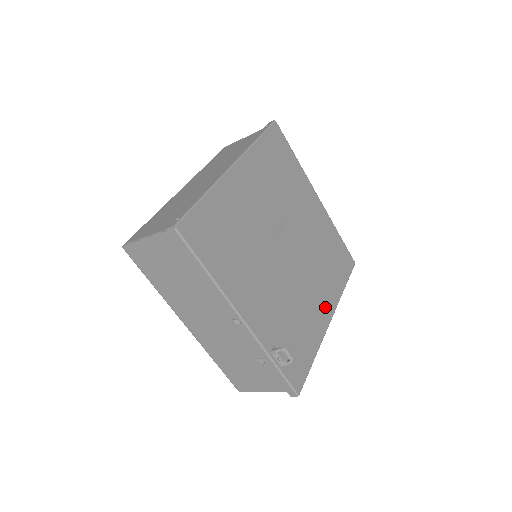
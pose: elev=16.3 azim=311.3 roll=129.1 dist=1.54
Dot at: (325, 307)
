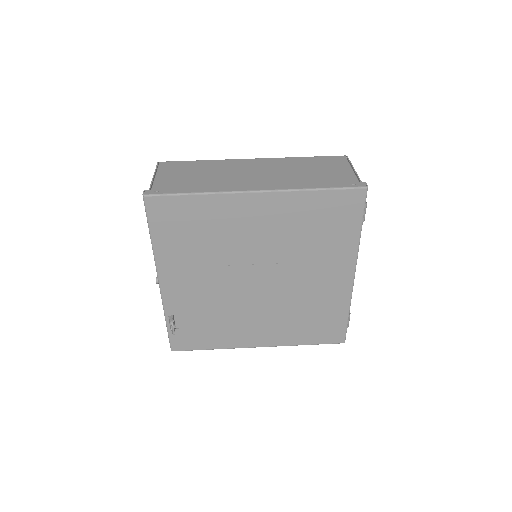
Dot at: (261, 337)
